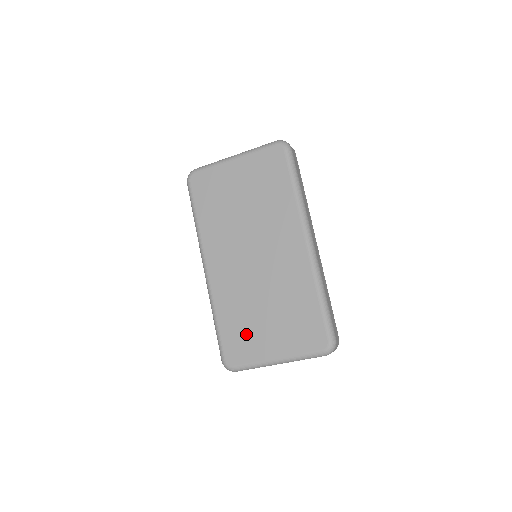
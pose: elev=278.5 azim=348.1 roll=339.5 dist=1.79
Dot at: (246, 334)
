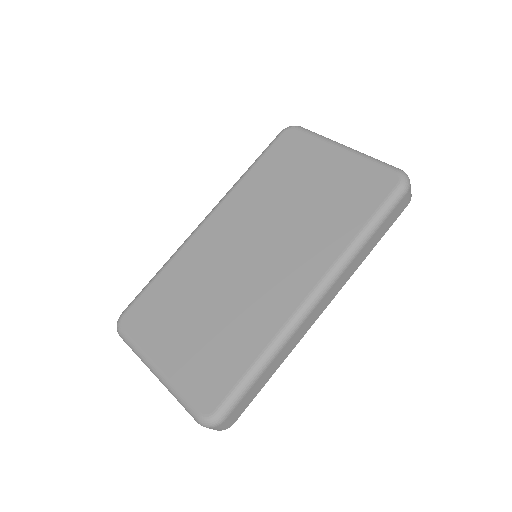
Dot at: (164, 314)
